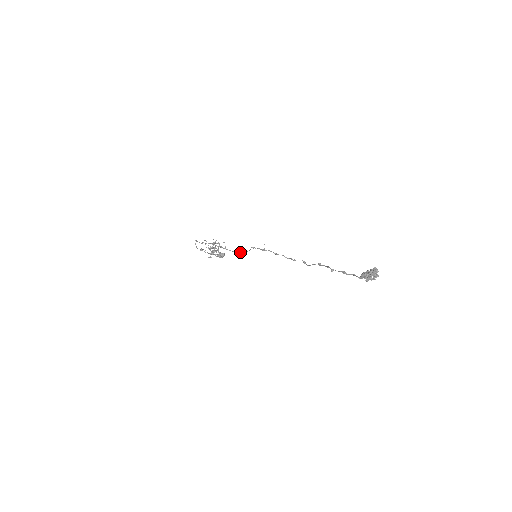
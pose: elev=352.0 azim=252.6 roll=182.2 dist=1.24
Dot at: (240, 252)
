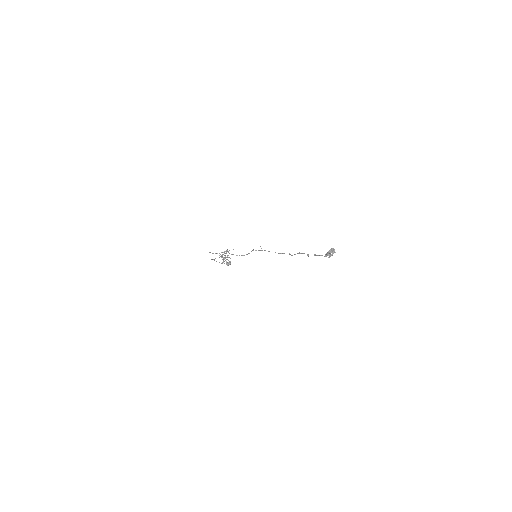
Dot at: (244, 255)
